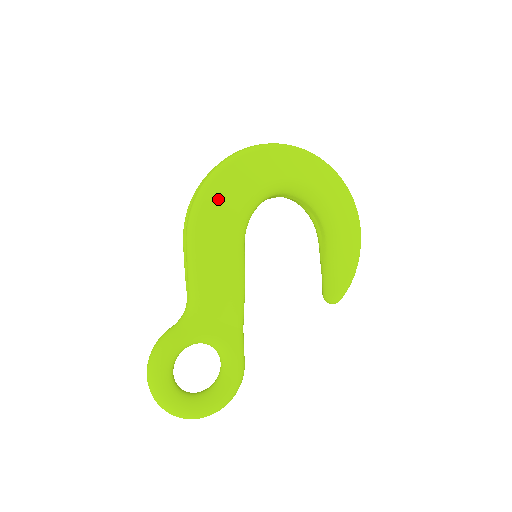
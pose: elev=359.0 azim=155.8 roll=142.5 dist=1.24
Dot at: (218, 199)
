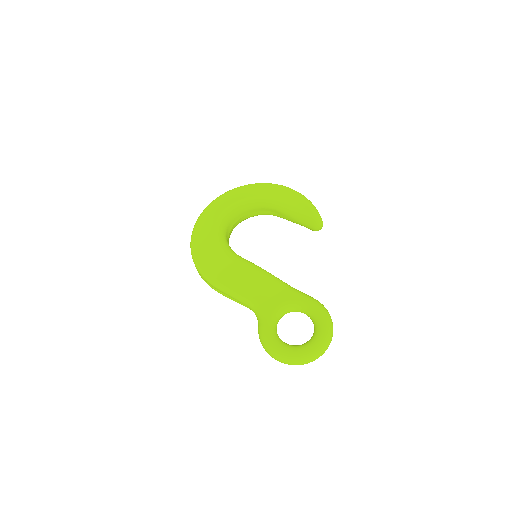
Dot at: (205, 256)
